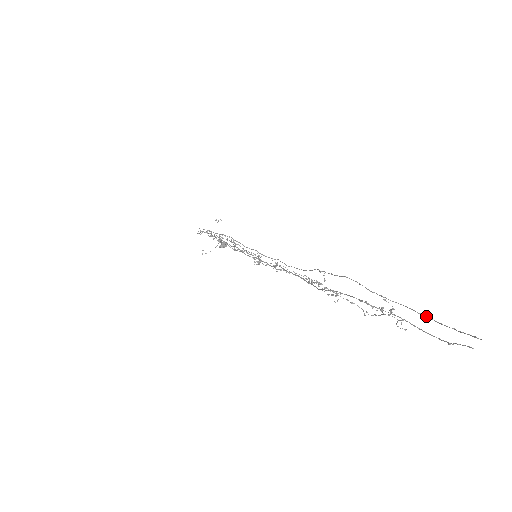
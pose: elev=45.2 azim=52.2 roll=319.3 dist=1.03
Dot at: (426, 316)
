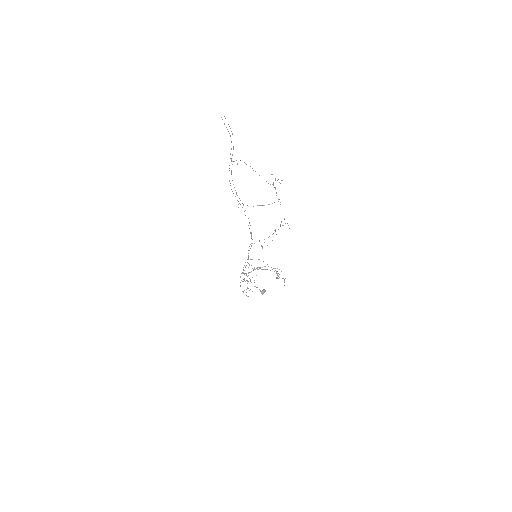
Dot at: occluded
